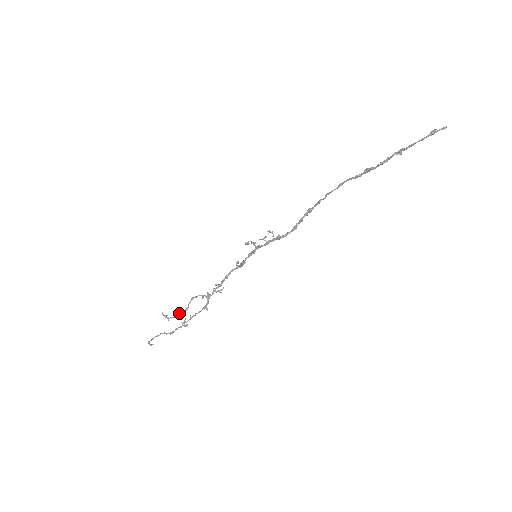
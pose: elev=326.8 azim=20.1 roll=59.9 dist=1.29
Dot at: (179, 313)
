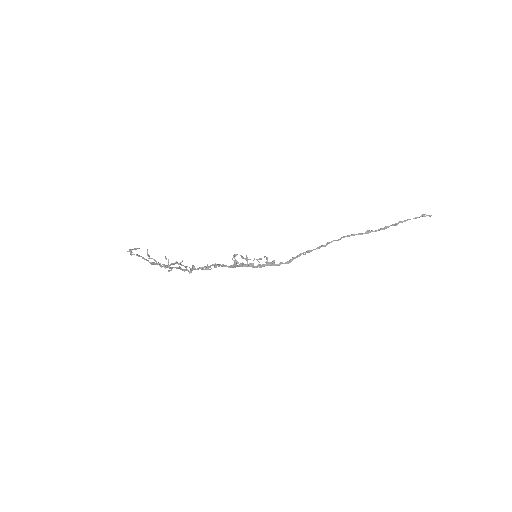
Dot at: (165, 257)
